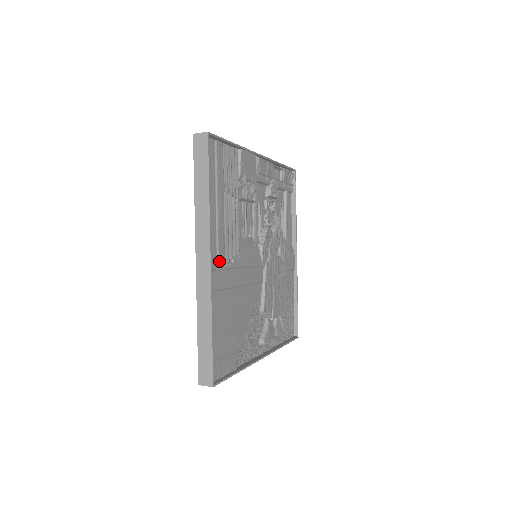
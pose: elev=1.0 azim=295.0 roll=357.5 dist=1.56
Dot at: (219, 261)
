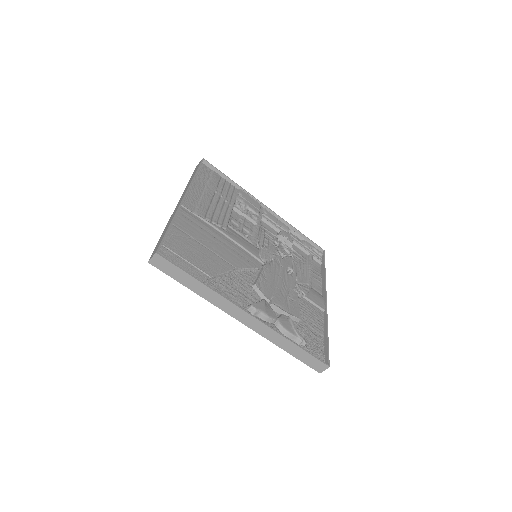
Dot at: (197, 211)
